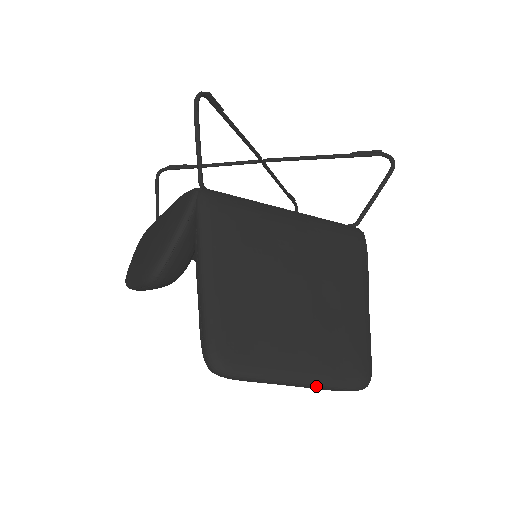
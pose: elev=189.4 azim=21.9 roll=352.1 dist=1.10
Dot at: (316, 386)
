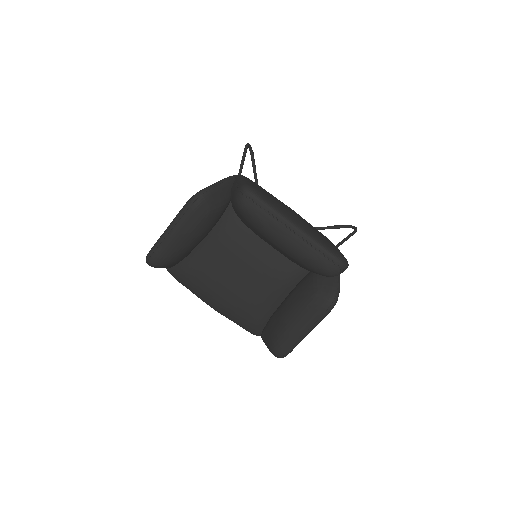
Dot at: (310, 239)
